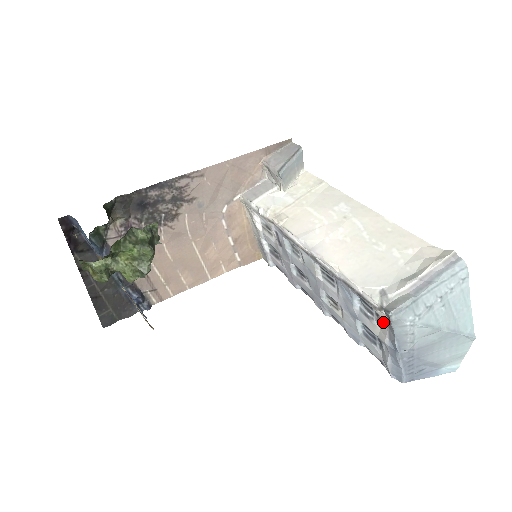
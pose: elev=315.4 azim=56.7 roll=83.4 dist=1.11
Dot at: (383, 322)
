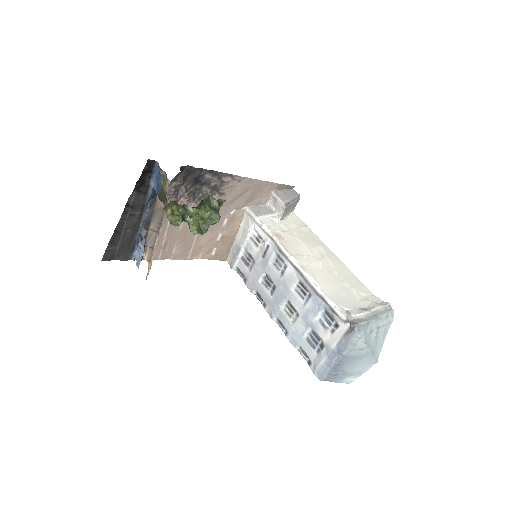
Dot at: (339, 331)
